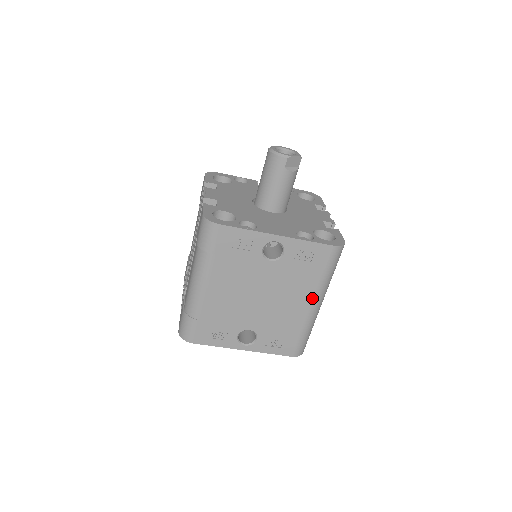
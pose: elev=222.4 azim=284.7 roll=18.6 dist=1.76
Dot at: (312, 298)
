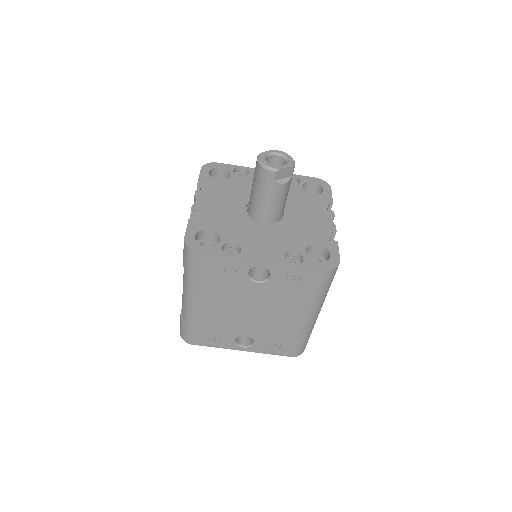
Dot at: (306, 313)
